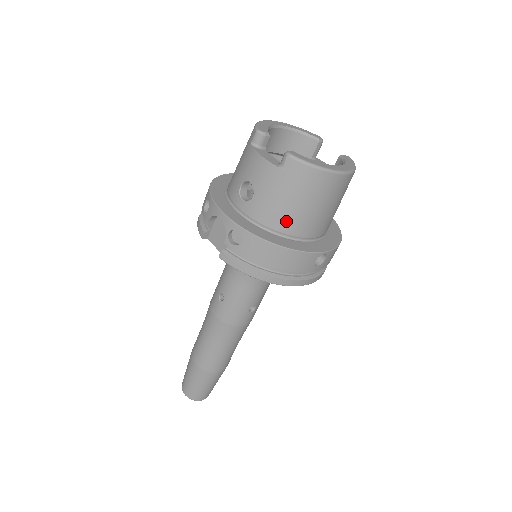
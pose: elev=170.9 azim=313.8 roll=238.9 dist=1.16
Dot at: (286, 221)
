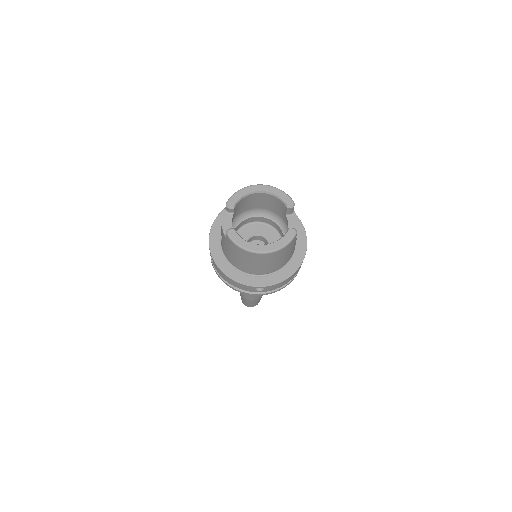
Dot at: (235, 263)
